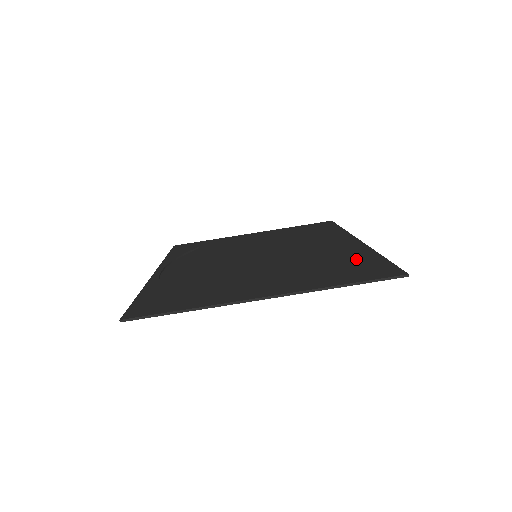
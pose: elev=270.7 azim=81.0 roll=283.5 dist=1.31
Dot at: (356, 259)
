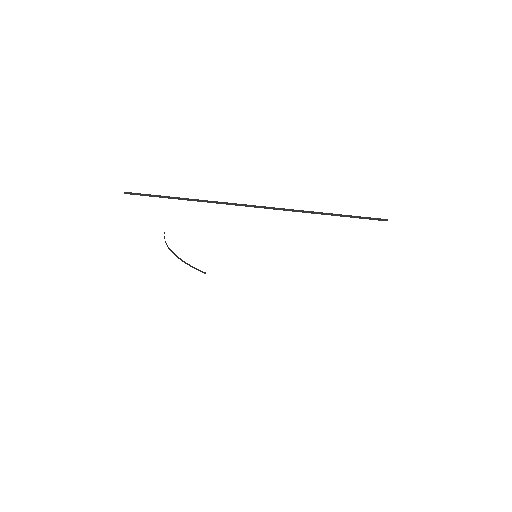
Dot at: occluded
